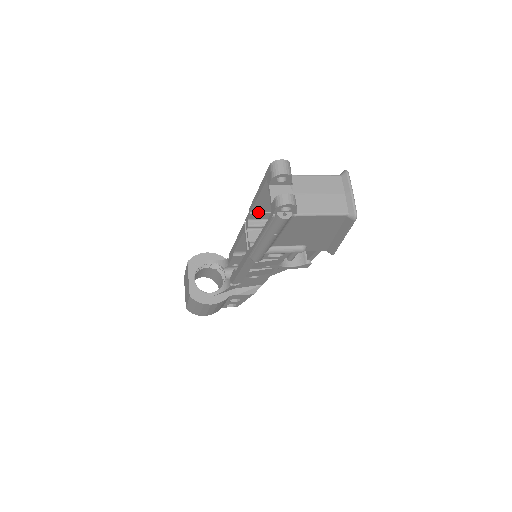
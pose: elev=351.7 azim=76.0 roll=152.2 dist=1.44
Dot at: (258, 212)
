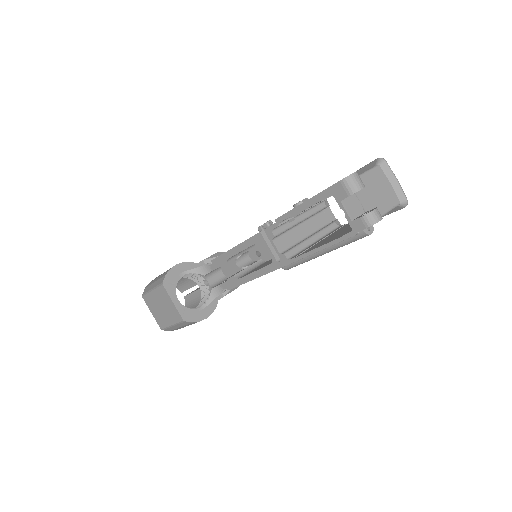
Dot at: (285, 220)
